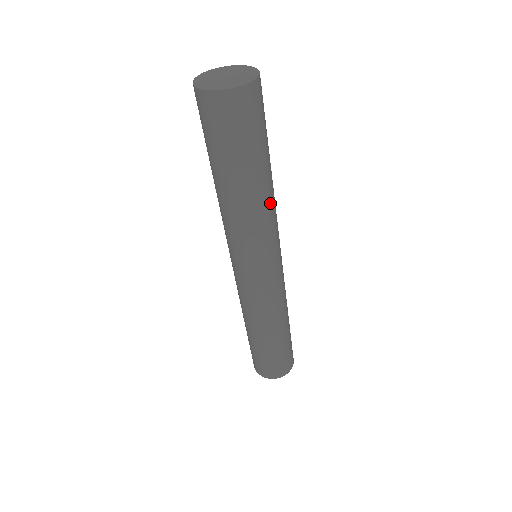
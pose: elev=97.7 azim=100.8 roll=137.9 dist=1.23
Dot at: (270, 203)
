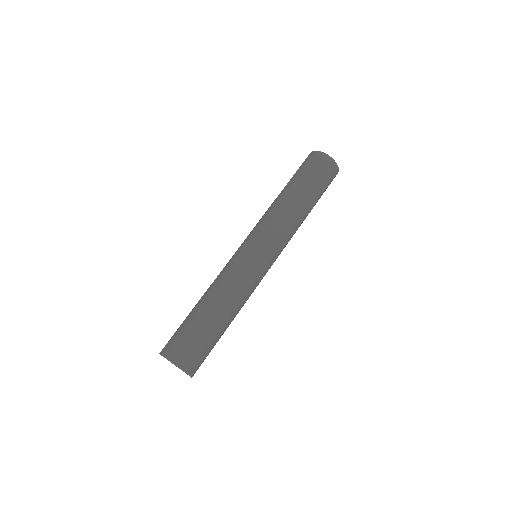
Dot at: (295, 217)
